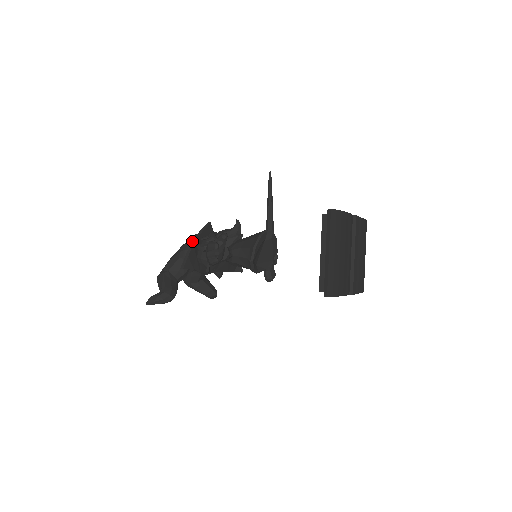
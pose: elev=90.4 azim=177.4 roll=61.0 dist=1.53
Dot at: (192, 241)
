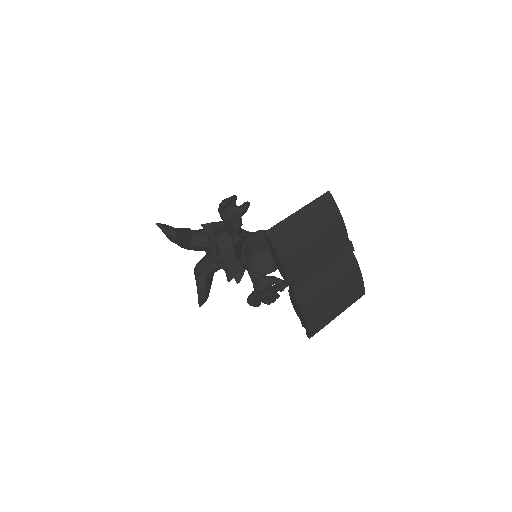
Dot at: occluded
